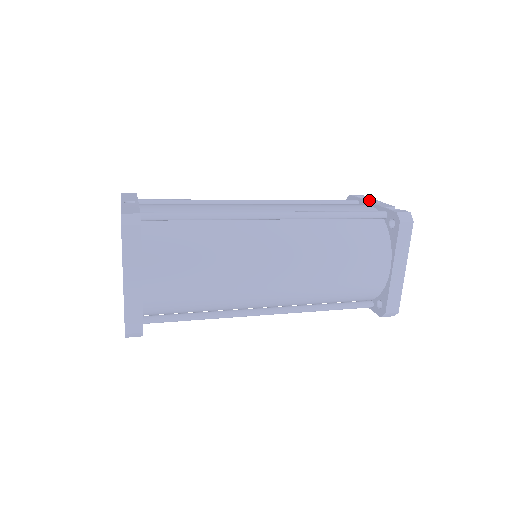
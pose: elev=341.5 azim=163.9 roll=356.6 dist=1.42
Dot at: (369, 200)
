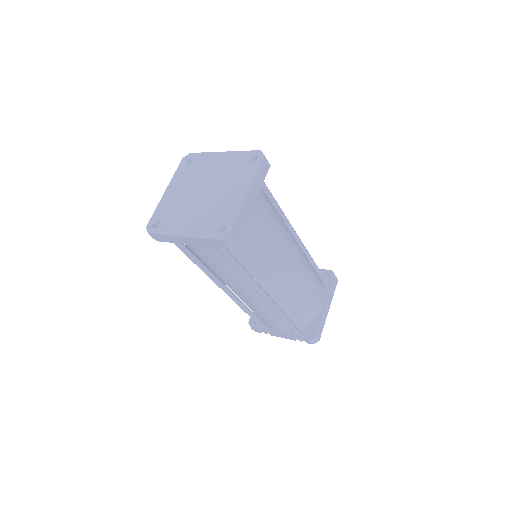
Dot at: occluded
